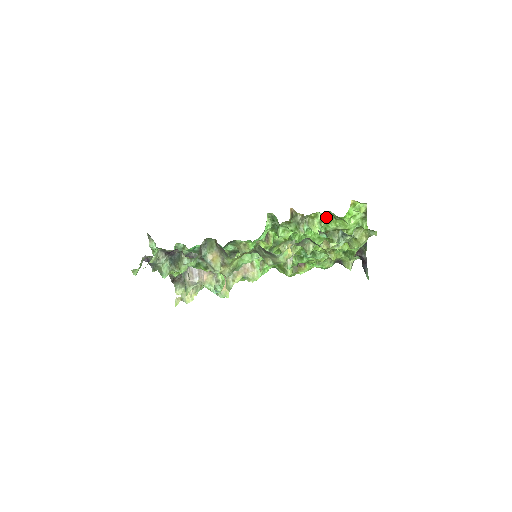
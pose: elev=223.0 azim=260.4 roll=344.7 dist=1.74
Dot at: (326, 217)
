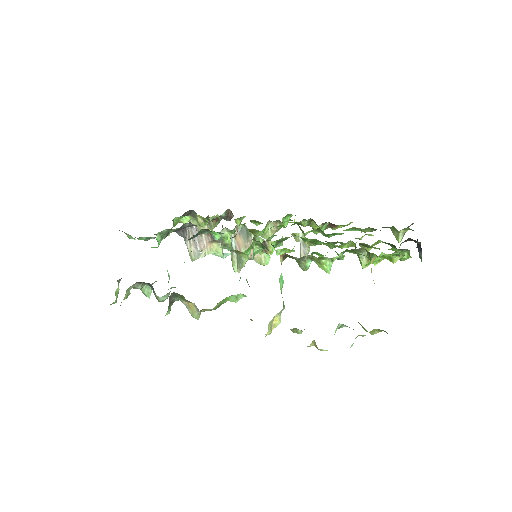
Dot at: (338, 259)
